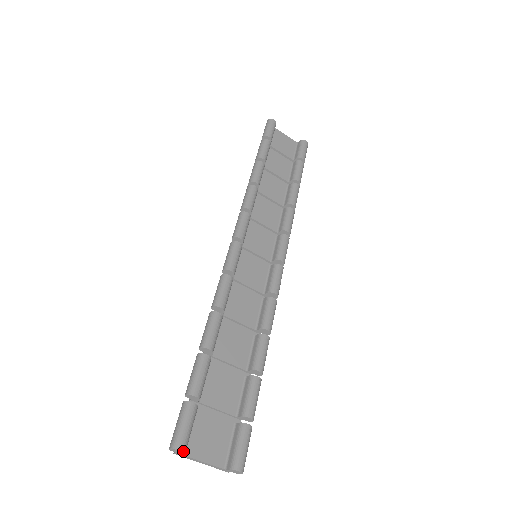
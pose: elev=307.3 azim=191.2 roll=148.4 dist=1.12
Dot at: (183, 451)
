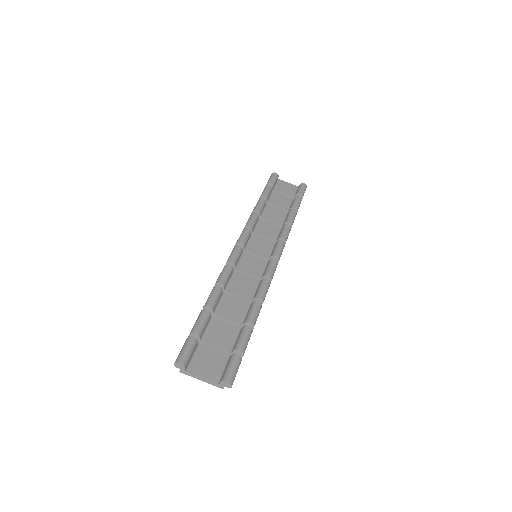
Dot at: (183, 364)
